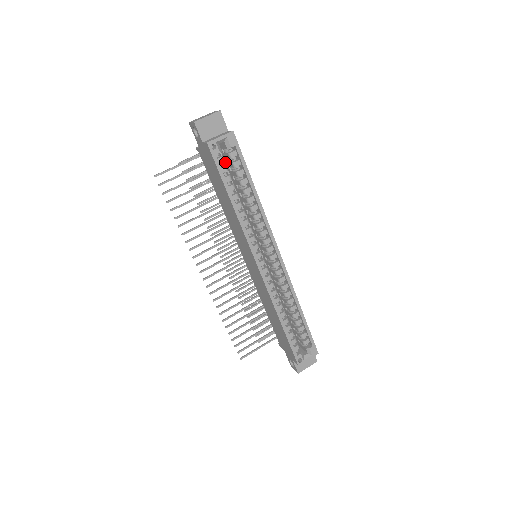
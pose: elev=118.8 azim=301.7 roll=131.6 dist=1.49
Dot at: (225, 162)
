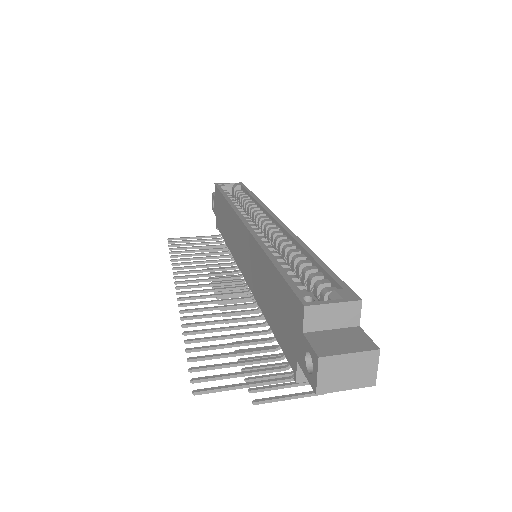
Dot at: occluded
